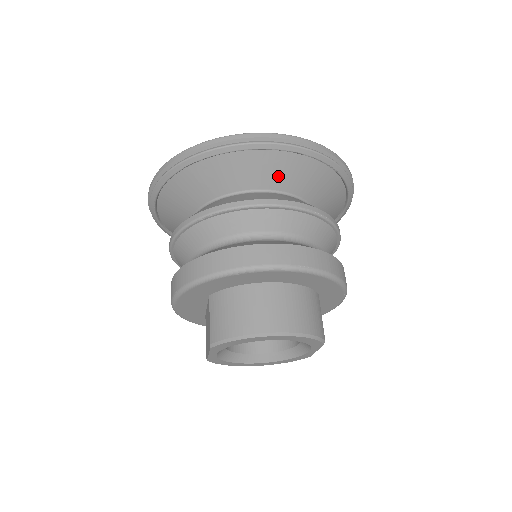
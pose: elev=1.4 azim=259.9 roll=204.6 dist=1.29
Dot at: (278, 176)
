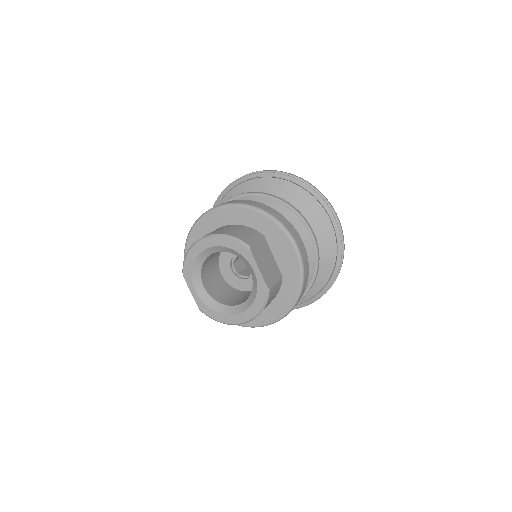
Dot at: occluded
